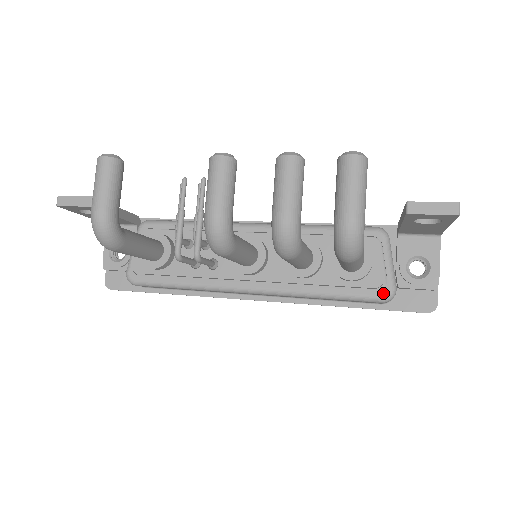
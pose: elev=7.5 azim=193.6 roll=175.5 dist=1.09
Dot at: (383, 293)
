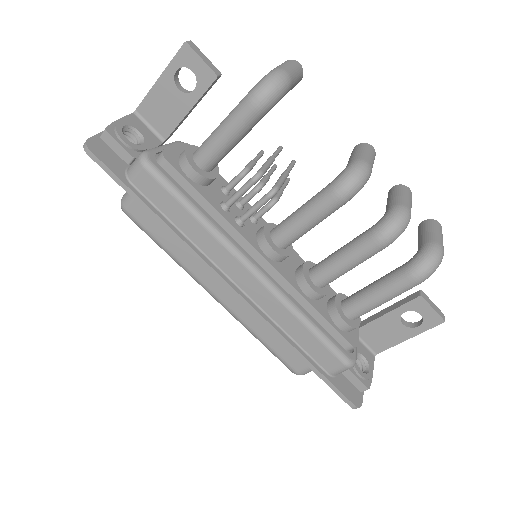
Dot at: (351, 356)
